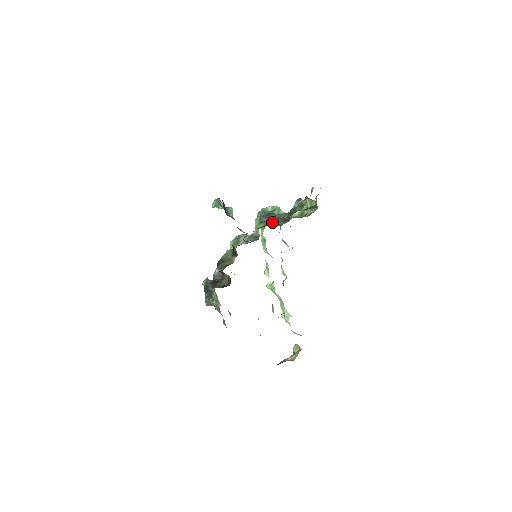
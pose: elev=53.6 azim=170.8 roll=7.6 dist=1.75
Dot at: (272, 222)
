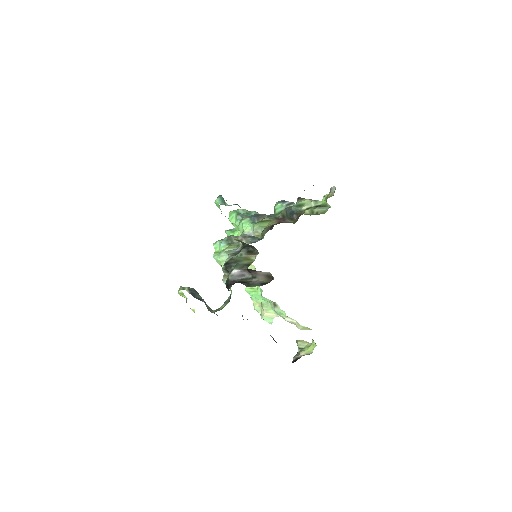
Dot at: (282, 220)
